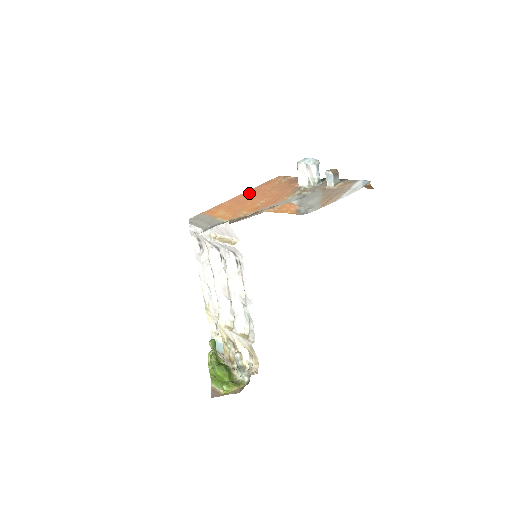
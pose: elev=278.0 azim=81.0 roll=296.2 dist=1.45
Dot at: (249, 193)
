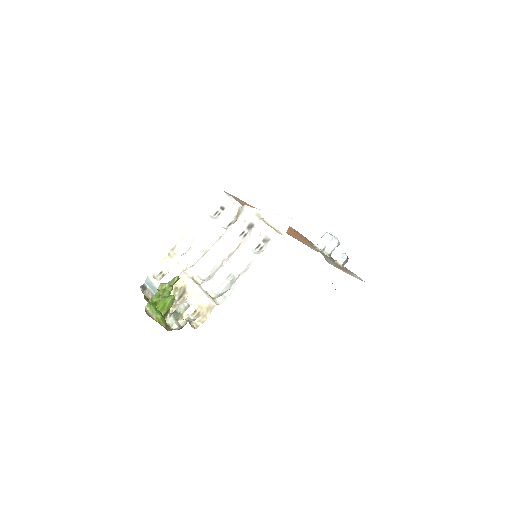
Dot at: occluded
